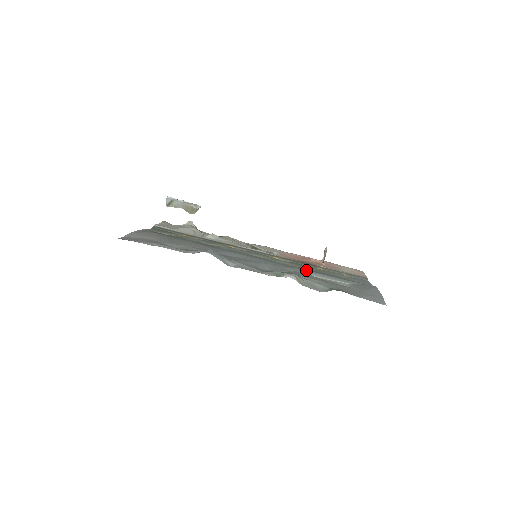
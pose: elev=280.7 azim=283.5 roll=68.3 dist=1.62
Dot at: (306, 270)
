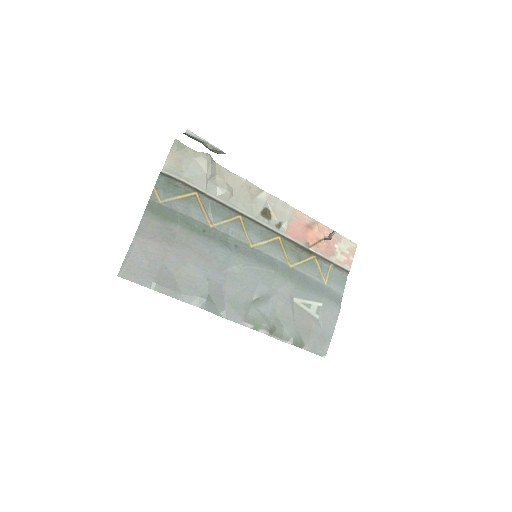
Dot at: (293, 283)
